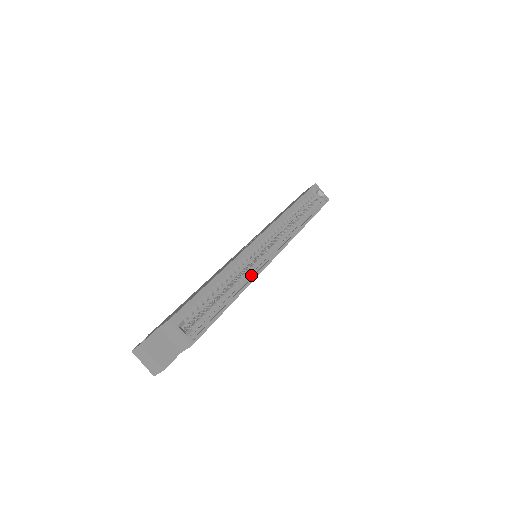
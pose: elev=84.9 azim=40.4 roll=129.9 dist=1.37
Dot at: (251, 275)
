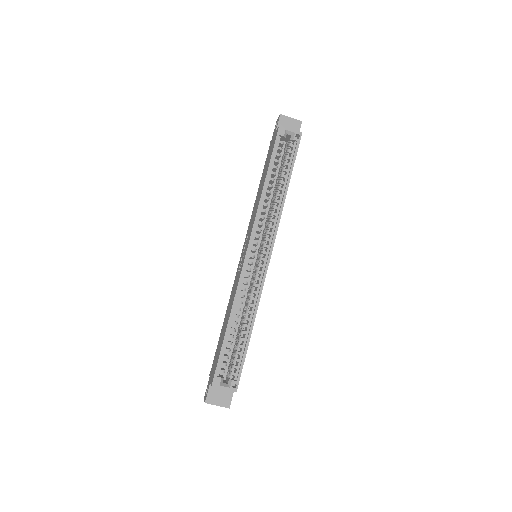
Dot at: (256, 295)
